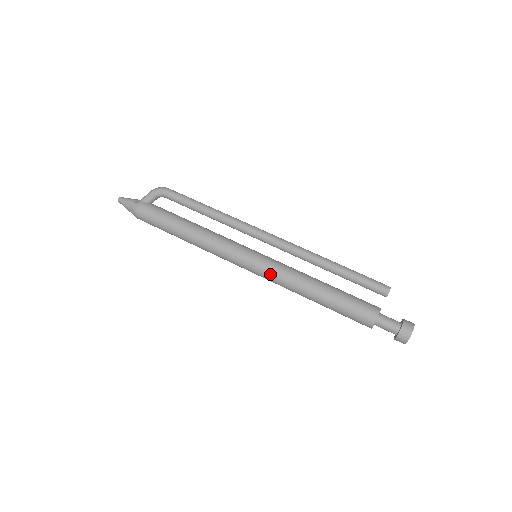
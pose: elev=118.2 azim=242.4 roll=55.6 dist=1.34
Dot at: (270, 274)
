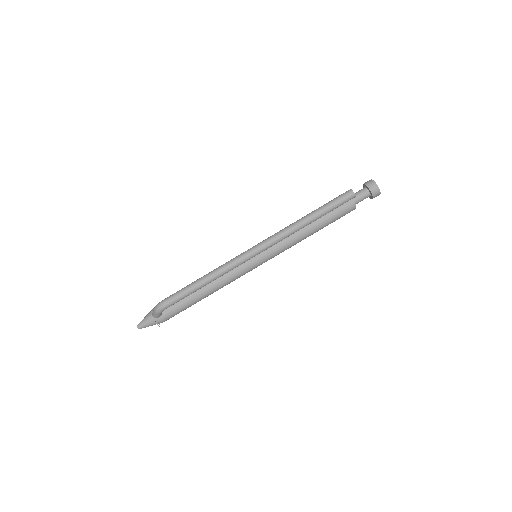
Dot at: occluded
